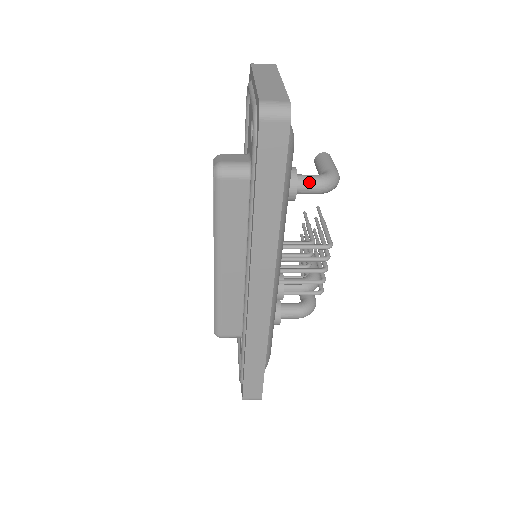
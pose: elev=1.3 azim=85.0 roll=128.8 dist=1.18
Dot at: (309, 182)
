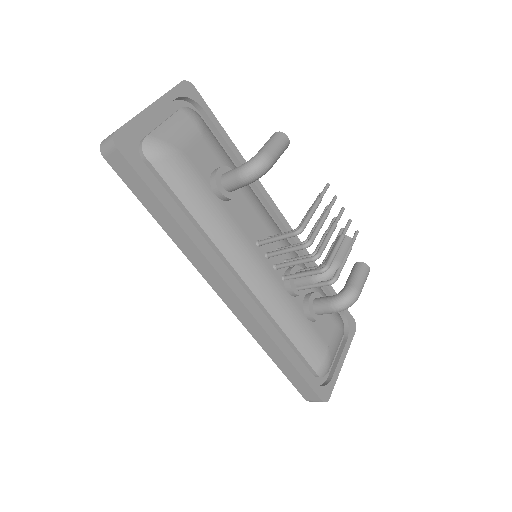
Dot at: (230, 177)
